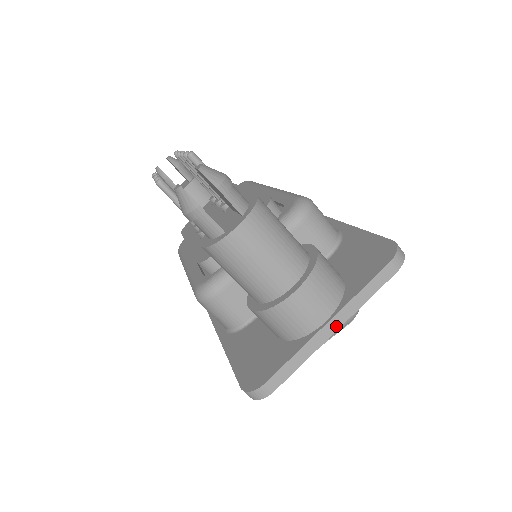
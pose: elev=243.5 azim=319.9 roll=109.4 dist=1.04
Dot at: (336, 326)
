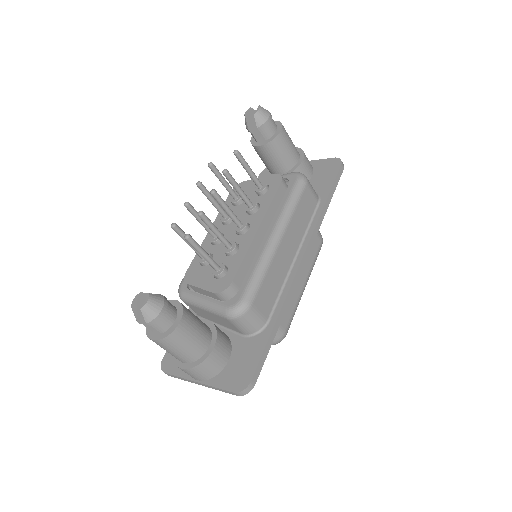
Dot at: (202, 385)
